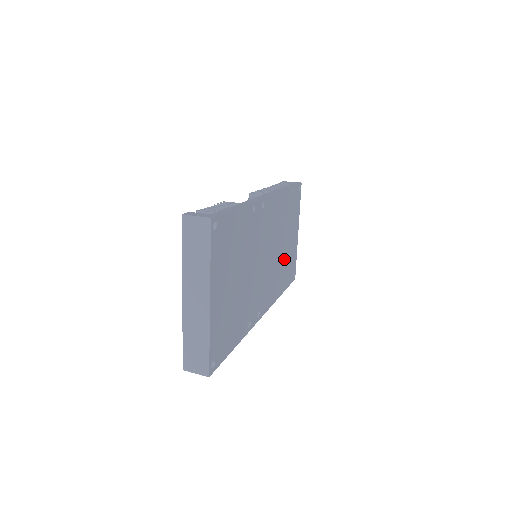
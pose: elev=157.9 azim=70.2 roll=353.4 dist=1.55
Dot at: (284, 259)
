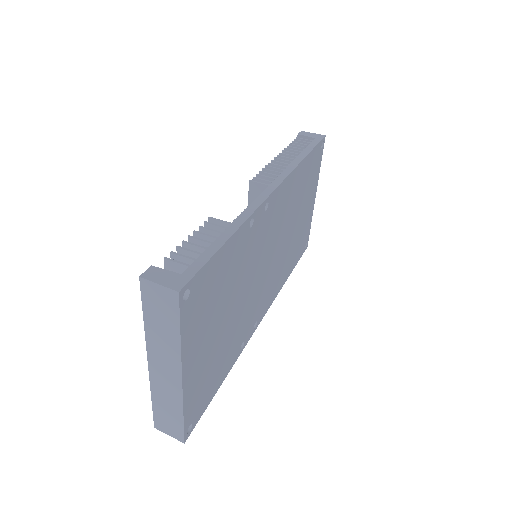
Dot at: (294, 240)
